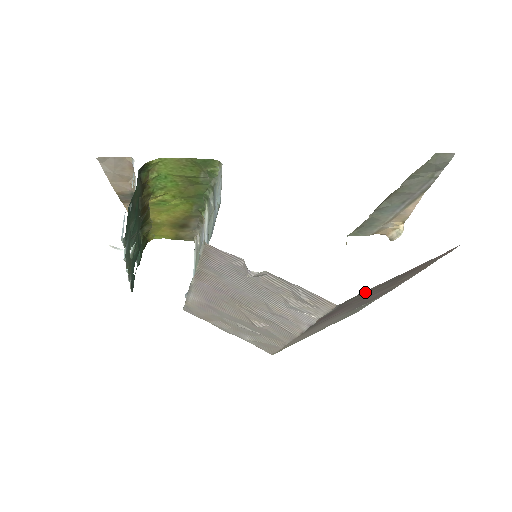
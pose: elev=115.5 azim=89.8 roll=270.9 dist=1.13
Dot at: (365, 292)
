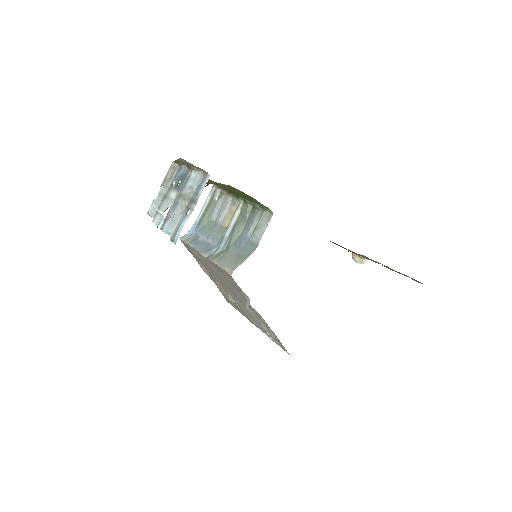
Dot at: occluded
